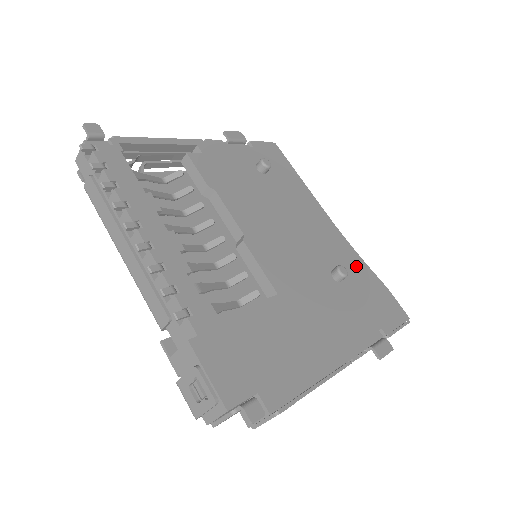
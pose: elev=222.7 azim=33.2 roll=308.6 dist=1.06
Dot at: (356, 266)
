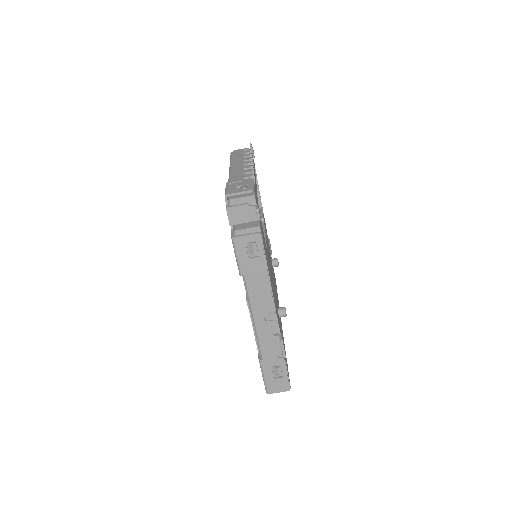
Dot at: occluded
